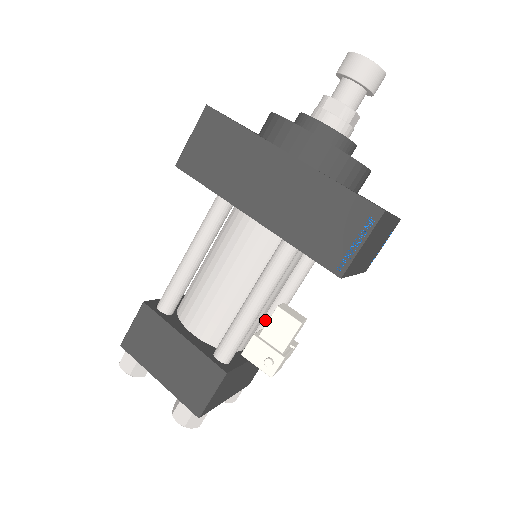
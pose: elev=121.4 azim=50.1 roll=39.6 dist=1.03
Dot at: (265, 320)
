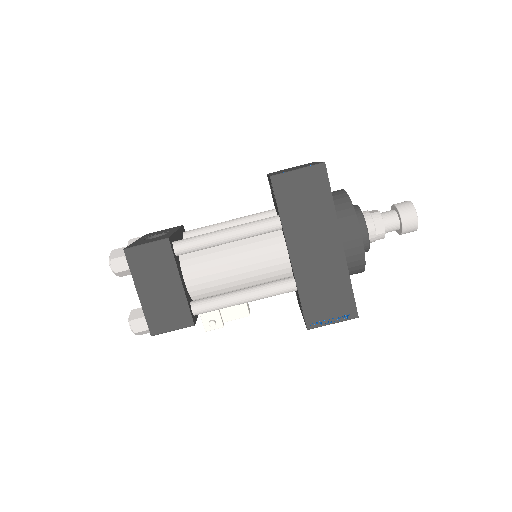
Dot at: occluded
